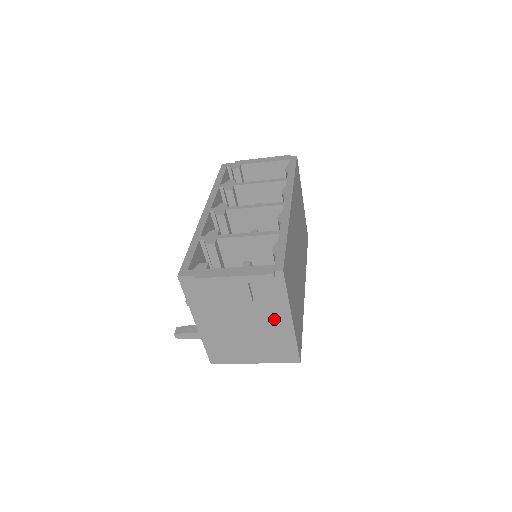
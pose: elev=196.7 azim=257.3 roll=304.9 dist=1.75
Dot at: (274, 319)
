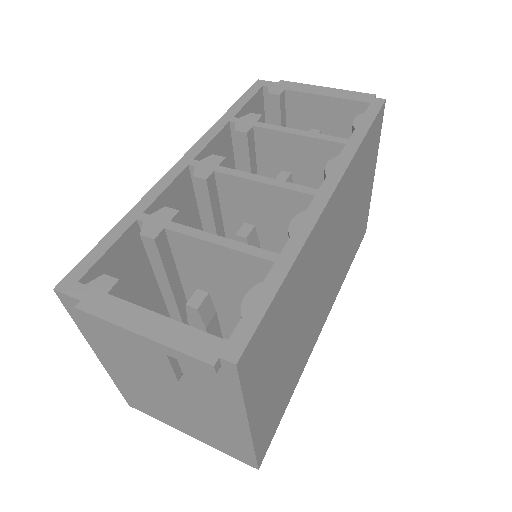
Dot at: (218, 411)
